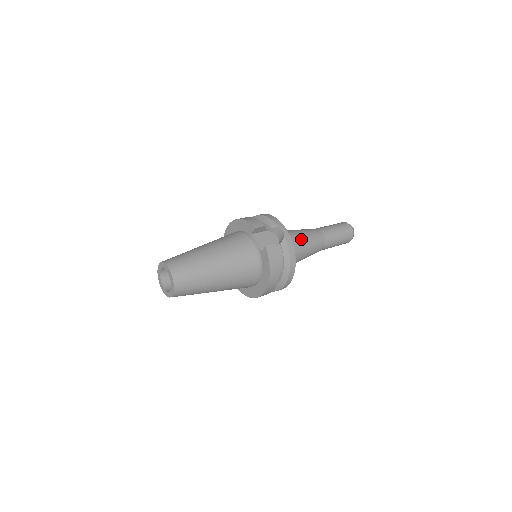
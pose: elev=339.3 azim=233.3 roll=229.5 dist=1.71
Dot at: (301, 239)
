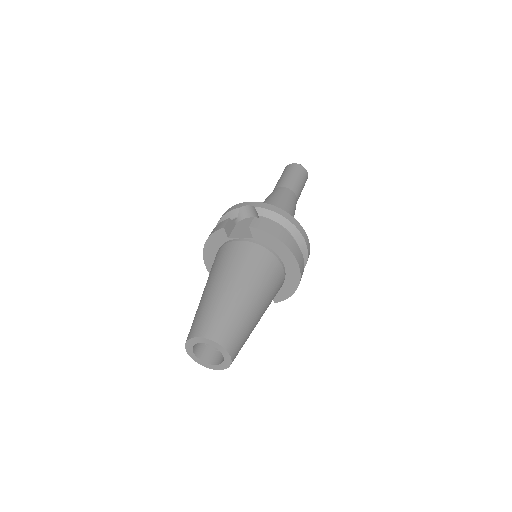
Dot at: (271, 204)
